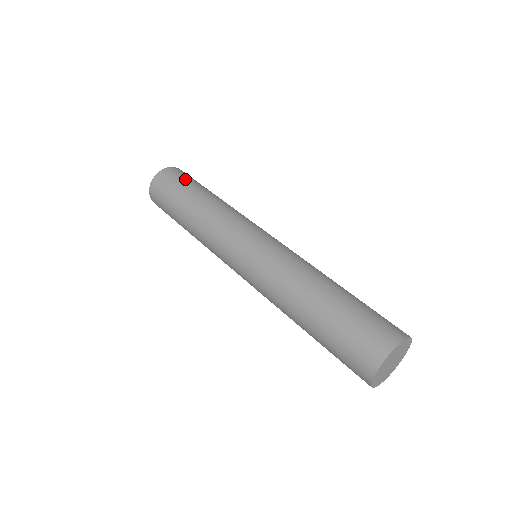
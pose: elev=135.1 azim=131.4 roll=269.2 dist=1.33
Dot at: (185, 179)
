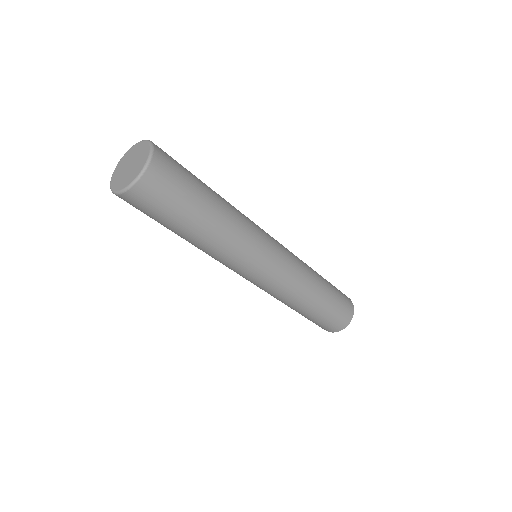
Dot at: (184, 181)
